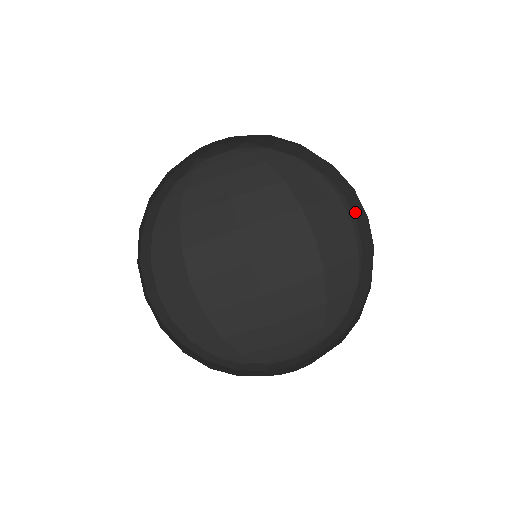
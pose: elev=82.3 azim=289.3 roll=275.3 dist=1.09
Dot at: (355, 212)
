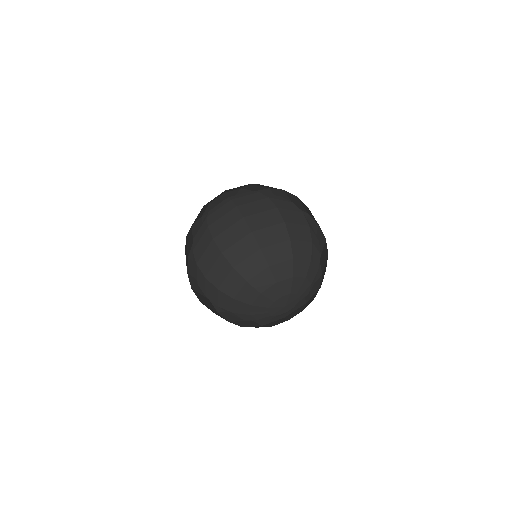
Dot at: occluded
